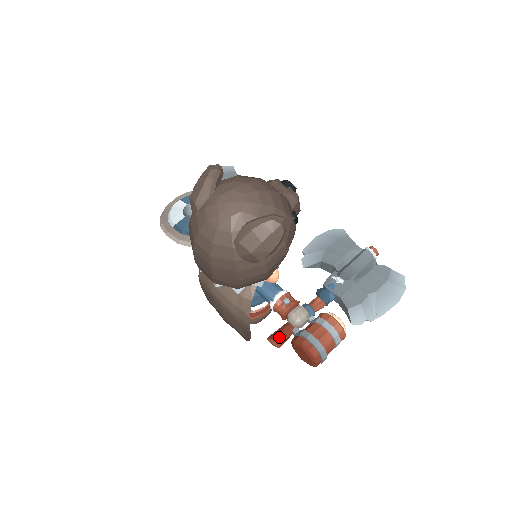
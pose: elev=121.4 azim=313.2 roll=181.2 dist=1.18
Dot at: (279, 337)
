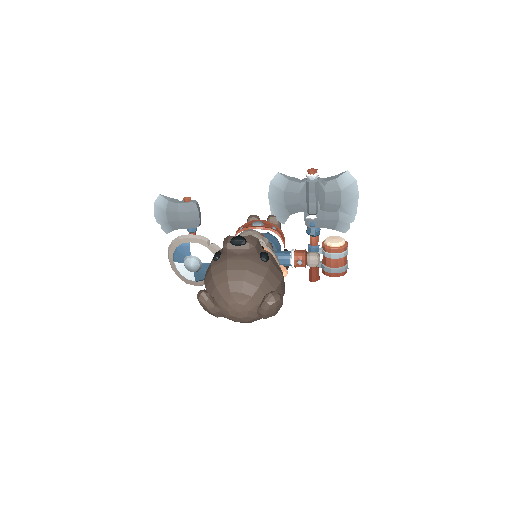
Dot at: (315, 278)
